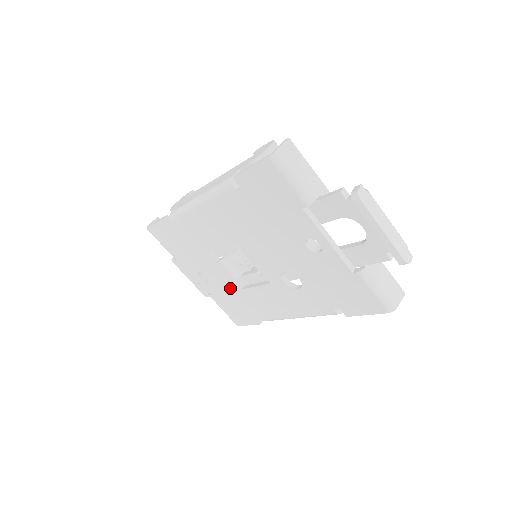
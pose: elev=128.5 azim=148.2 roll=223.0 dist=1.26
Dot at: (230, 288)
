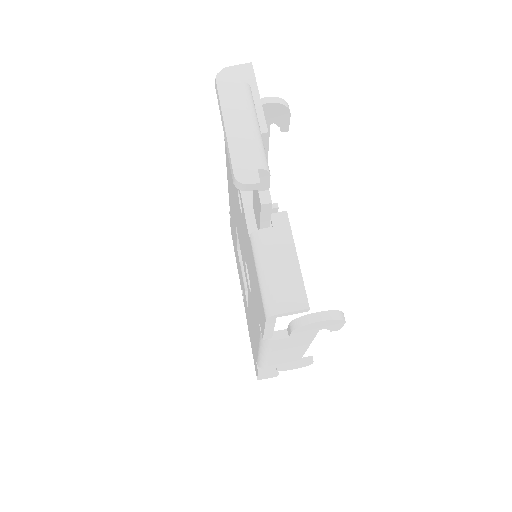
Dot at: occluded
